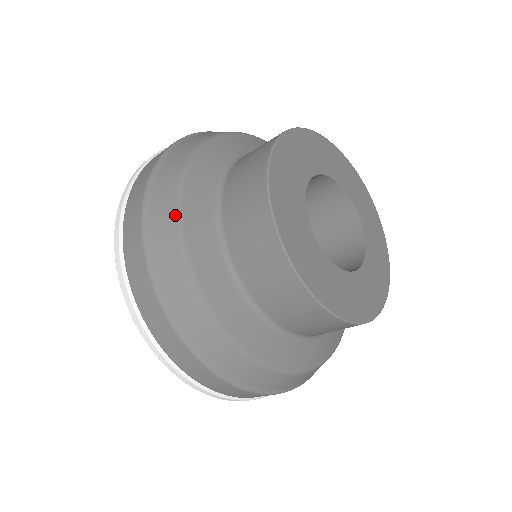
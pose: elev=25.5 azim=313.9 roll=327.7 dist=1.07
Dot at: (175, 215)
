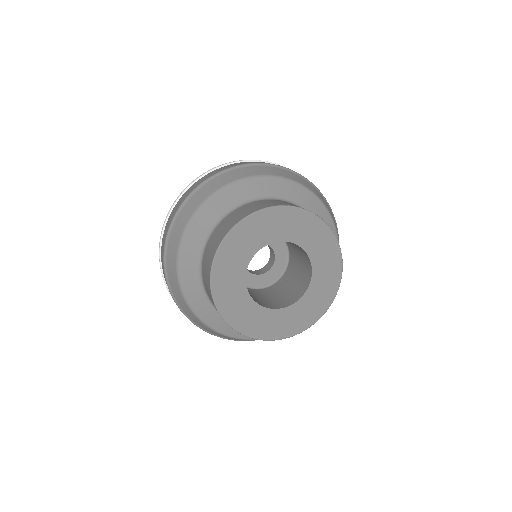
Dot at: (220, 334)
